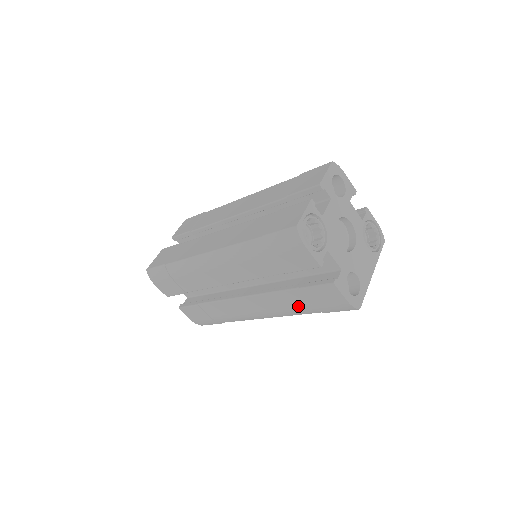
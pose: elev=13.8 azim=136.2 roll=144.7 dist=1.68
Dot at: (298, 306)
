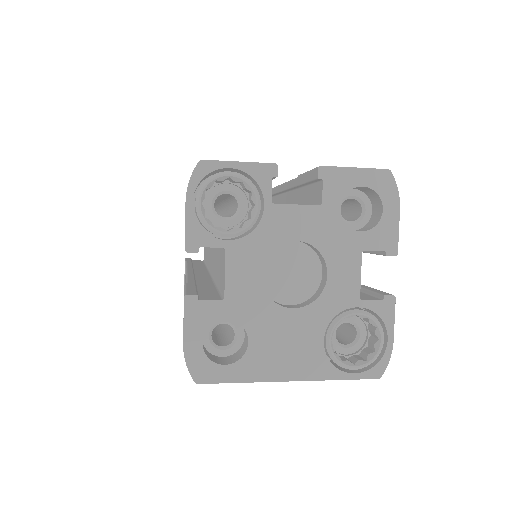
Dot at: occluded
